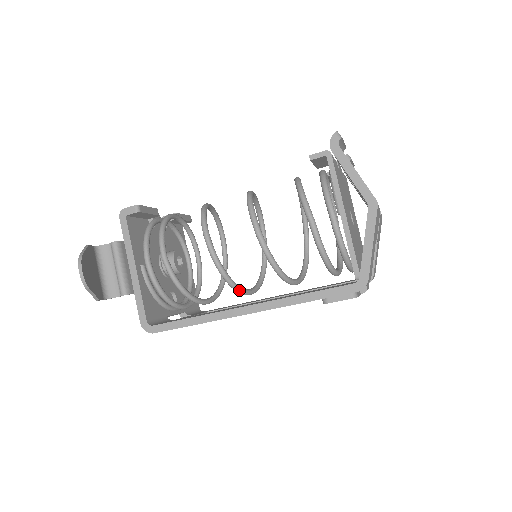
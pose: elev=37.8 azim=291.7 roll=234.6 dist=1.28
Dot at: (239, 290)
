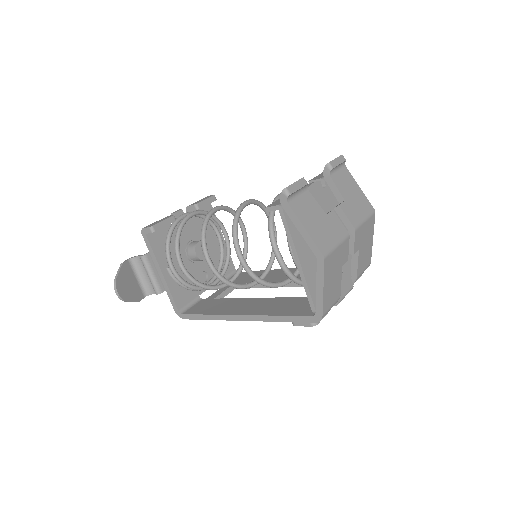
Dot at: (242, 288)
